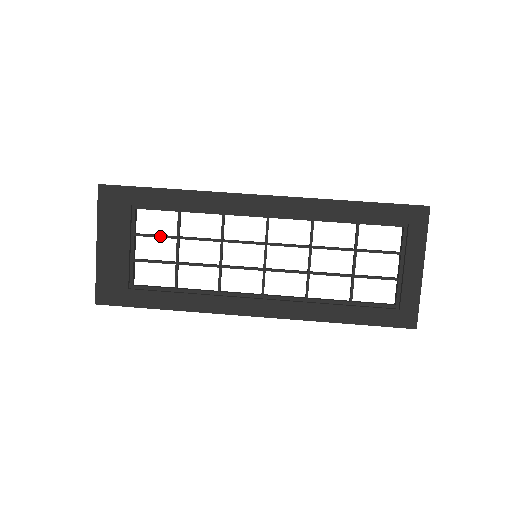
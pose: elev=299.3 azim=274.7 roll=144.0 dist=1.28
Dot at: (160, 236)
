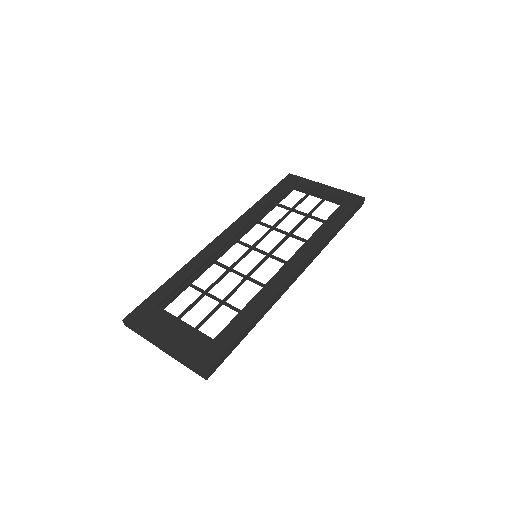
Dot at: (194, 302)
